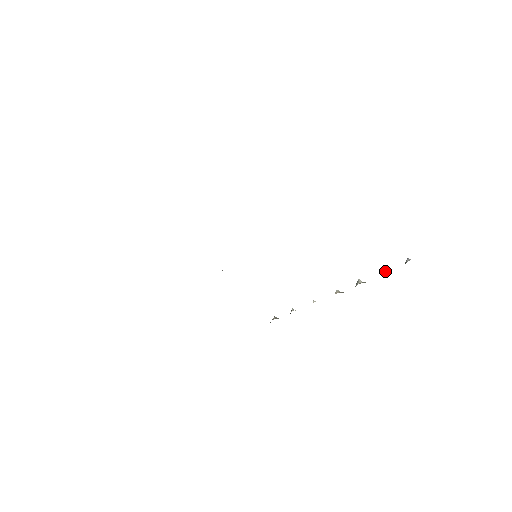
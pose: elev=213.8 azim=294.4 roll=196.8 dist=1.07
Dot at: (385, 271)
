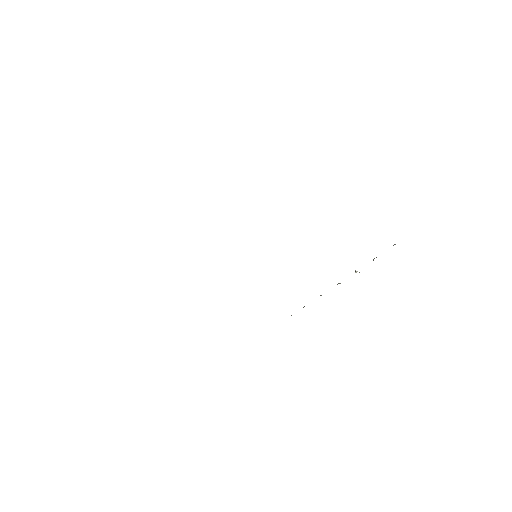
Dot at: occluded
